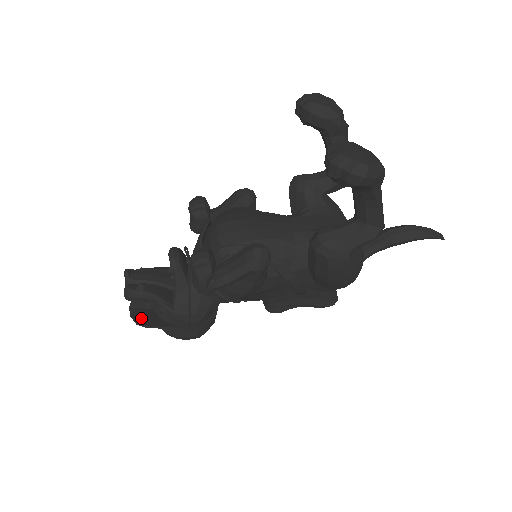
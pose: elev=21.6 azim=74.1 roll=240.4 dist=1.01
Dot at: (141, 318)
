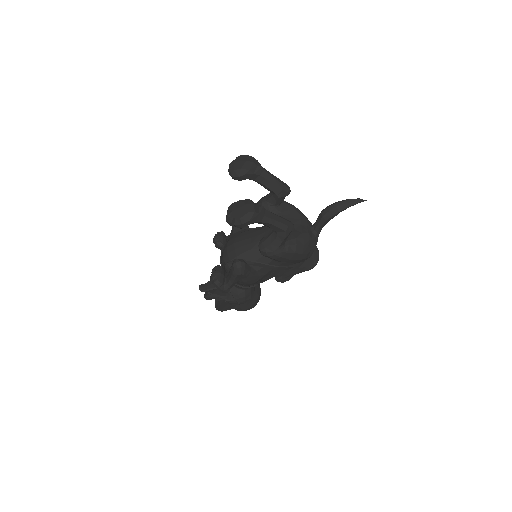
Dot at: (220, 307)
